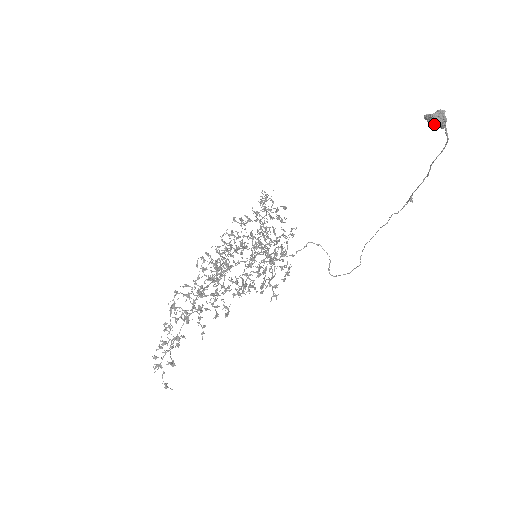
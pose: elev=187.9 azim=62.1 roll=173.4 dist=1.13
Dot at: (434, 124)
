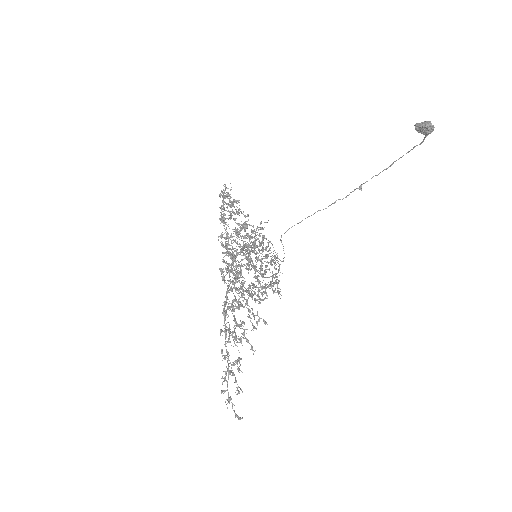
Dot at: (424, 132)
